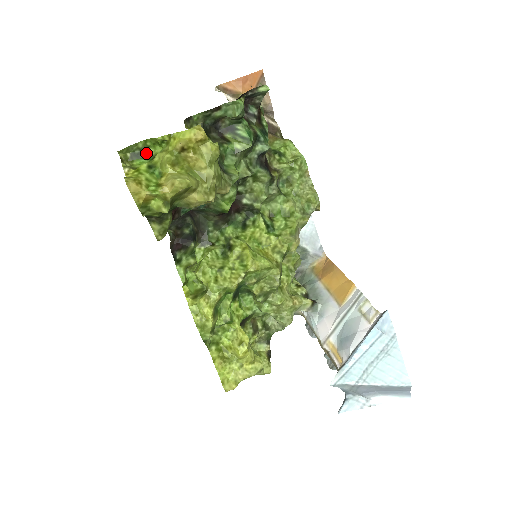
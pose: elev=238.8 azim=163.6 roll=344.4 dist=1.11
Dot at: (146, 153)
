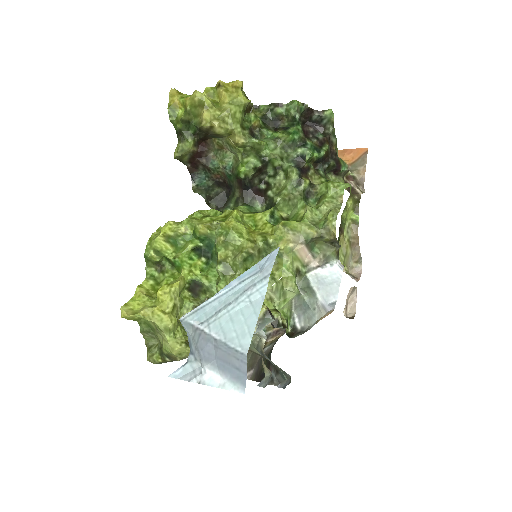
Dot at: occluded
